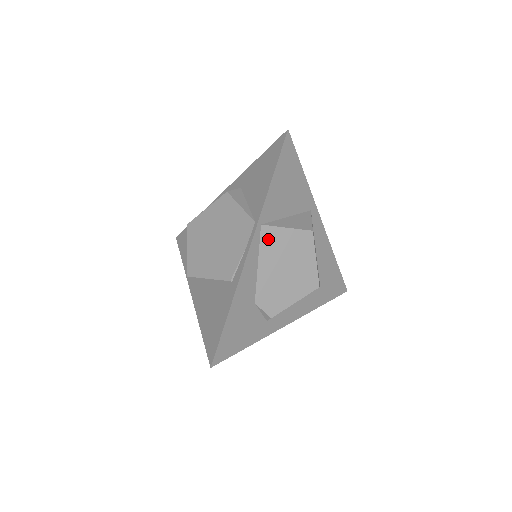
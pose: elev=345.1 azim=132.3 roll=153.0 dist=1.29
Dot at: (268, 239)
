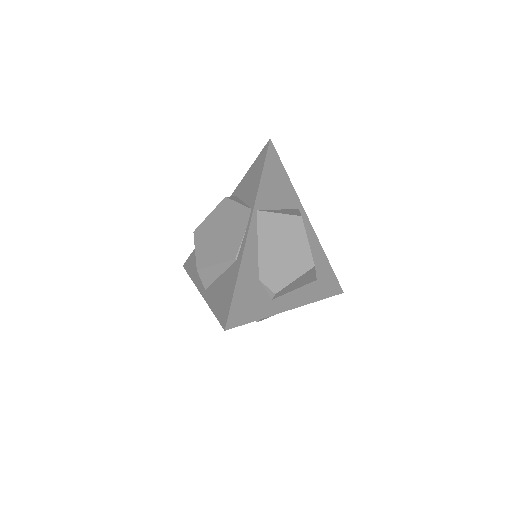
Dot at: (264, 223)
